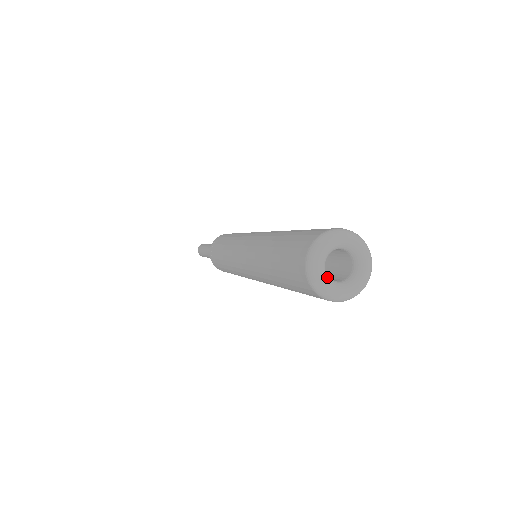
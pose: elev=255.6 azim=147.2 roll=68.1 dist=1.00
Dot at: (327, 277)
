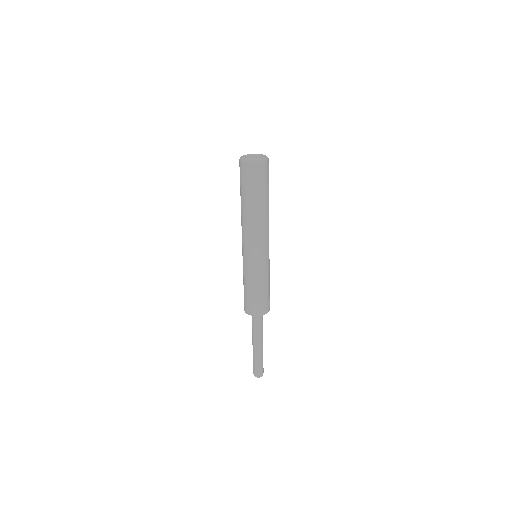
Dot at: (254, 159)
